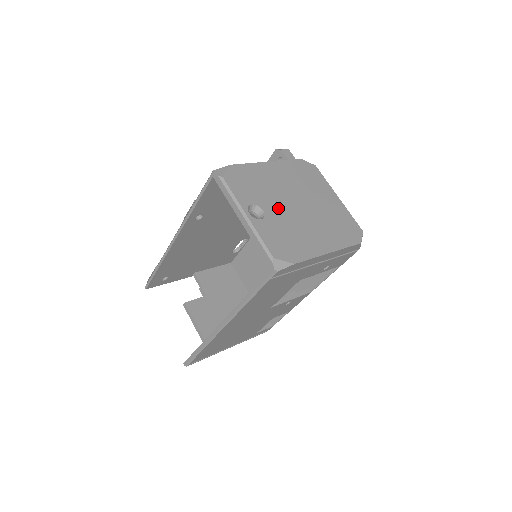
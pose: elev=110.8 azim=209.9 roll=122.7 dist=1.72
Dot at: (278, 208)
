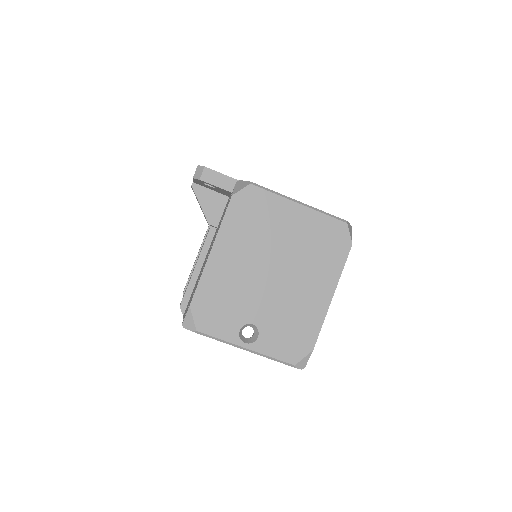
Dot at: (261, 303)
